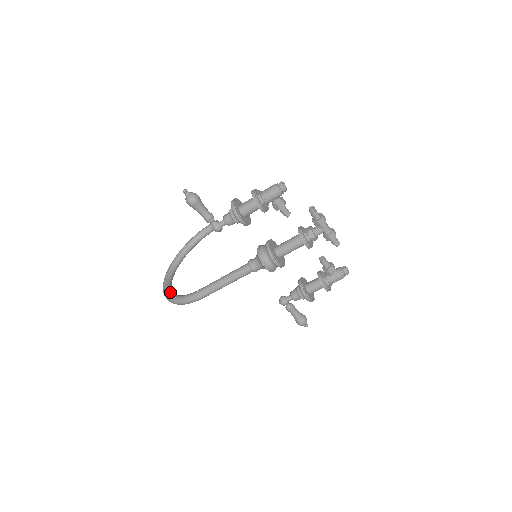
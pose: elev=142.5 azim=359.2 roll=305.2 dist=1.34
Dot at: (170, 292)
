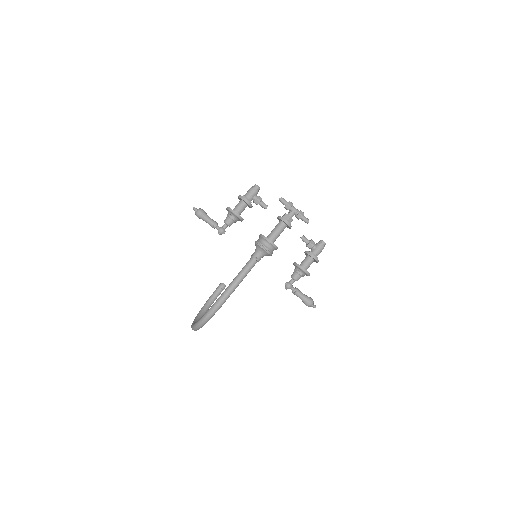
Dot at: occluded
